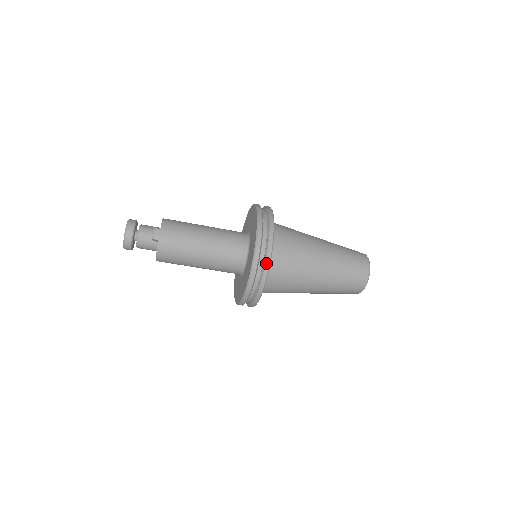
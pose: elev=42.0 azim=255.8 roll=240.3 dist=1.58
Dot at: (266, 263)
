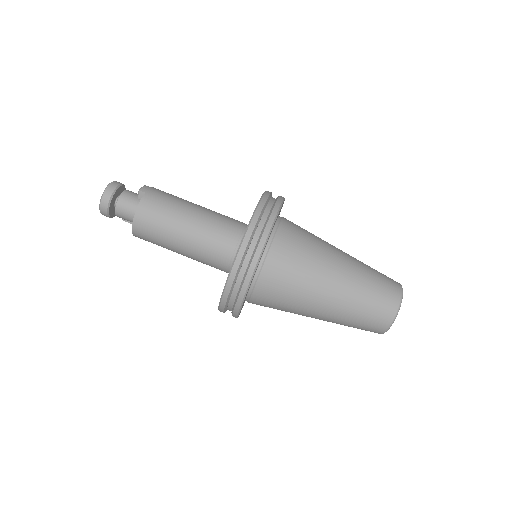
Dot at: (272, 214)
